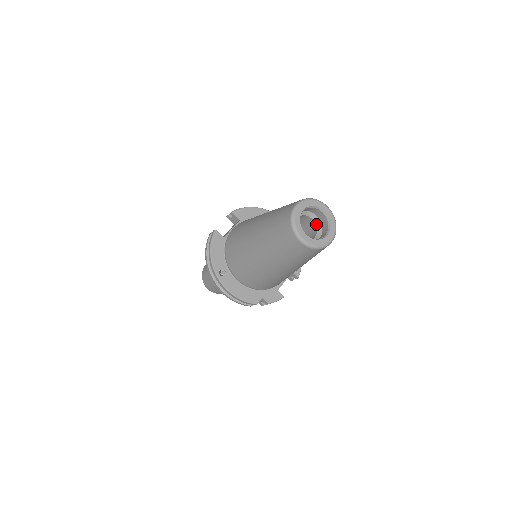
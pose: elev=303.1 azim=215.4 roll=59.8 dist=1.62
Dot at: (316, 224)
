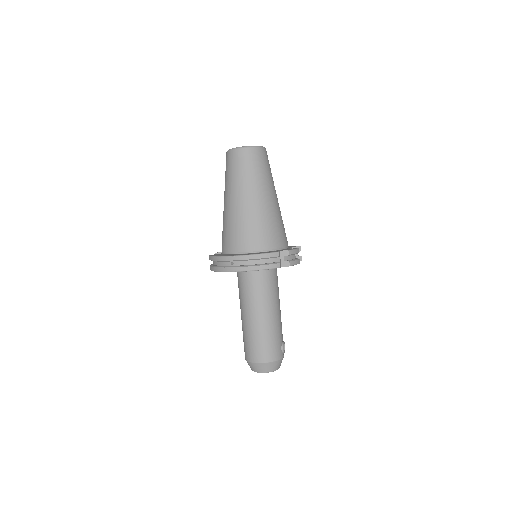
Dot at: occluded
